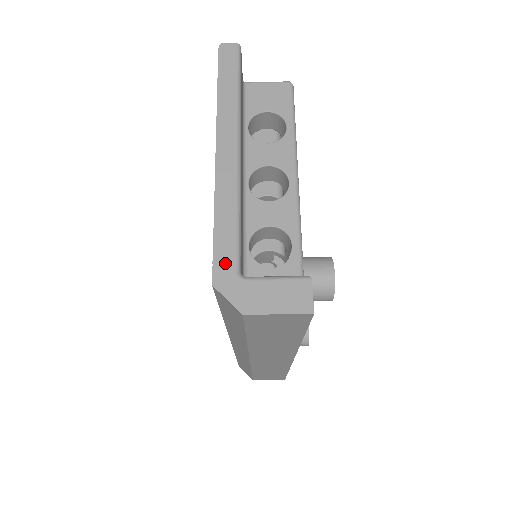
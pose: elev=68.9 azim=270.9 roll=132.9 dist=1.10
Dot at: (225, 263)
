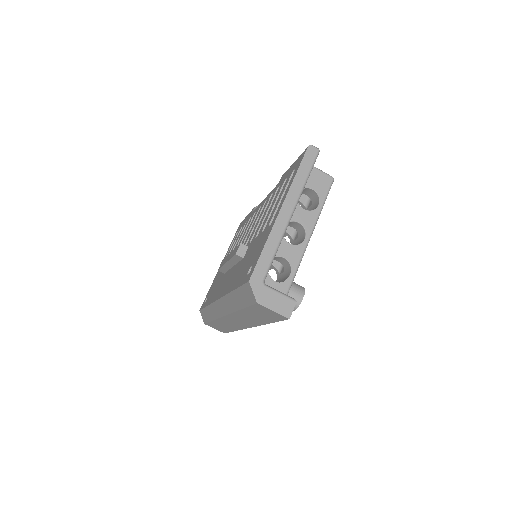
Dot at: (260, 273)
